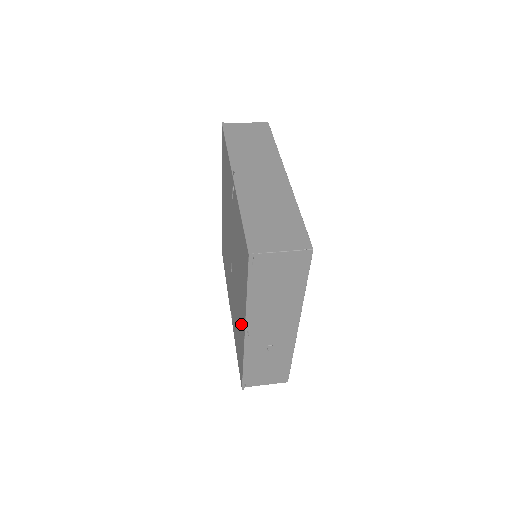
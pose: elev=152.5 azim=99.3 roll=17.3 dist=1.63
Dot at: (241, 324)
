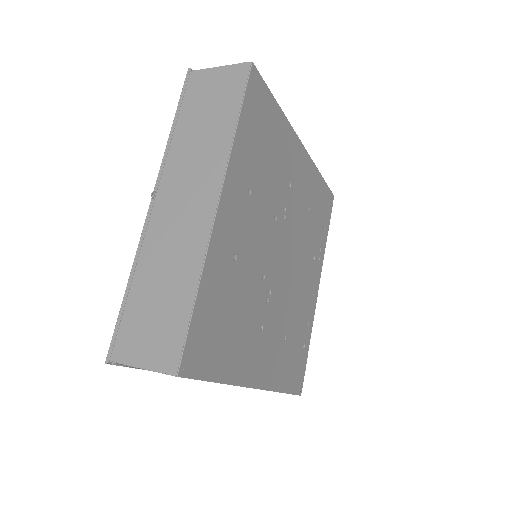
Dot at: occluded
